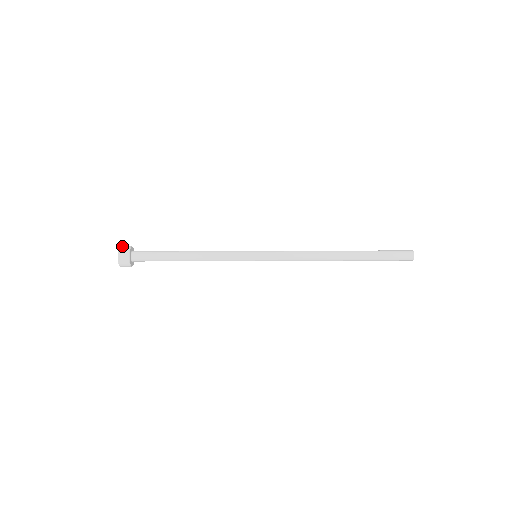
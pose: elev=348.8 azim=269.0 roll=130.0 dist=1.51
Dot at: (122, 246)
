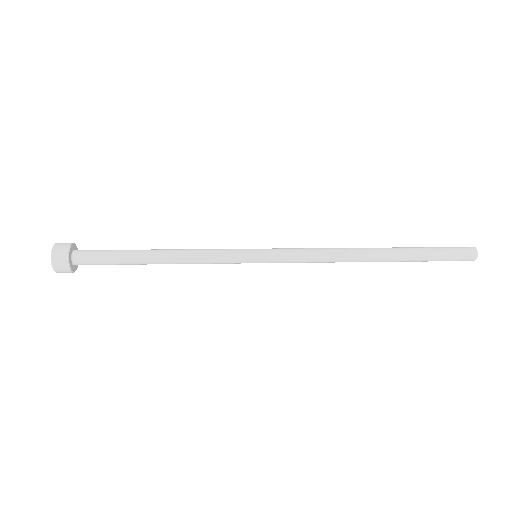
Dot at: occluded
